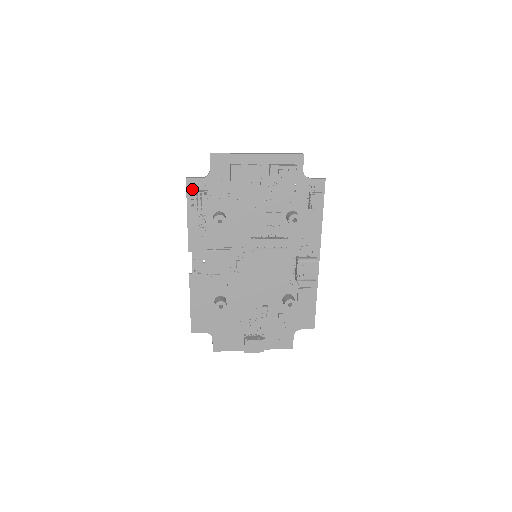
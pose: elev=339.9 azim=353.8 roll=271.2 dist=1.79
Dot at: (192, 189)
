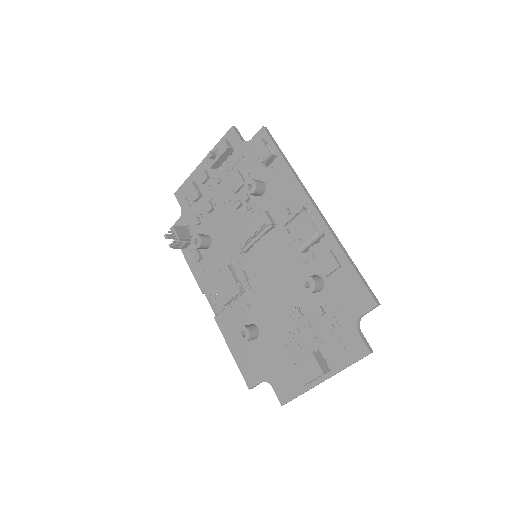
Dot at: occluded
